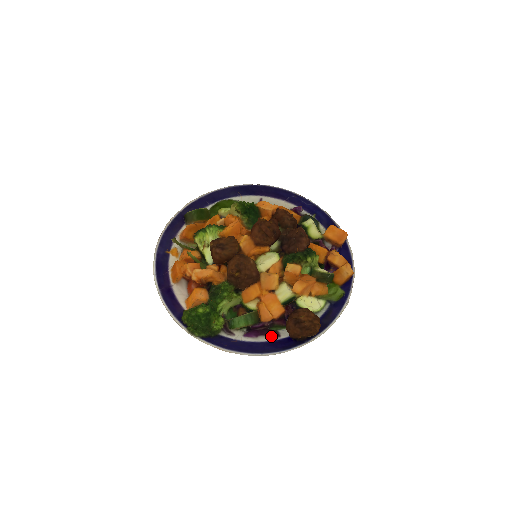
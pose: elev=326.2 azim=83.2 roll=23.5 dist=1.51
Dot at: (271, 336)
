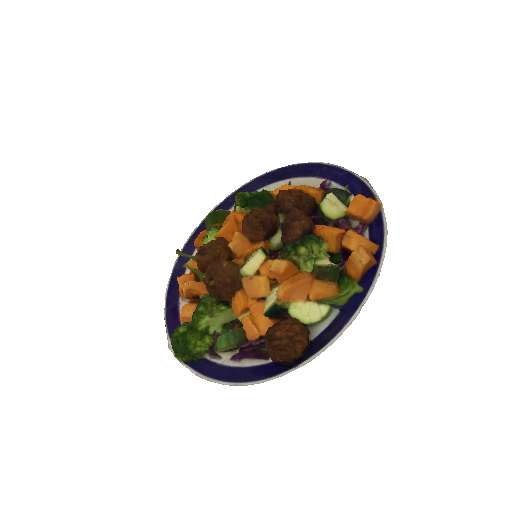
Dot at: (257, 359)
